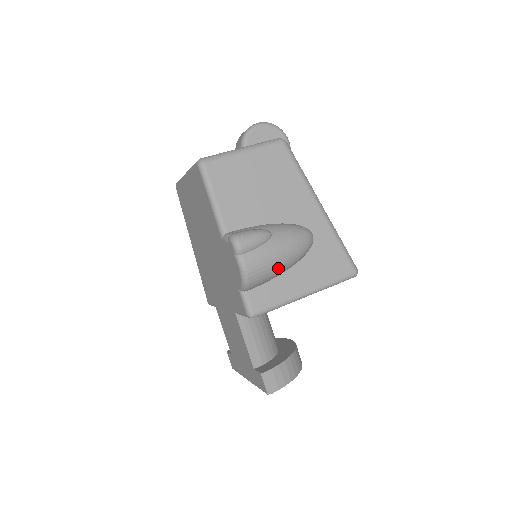
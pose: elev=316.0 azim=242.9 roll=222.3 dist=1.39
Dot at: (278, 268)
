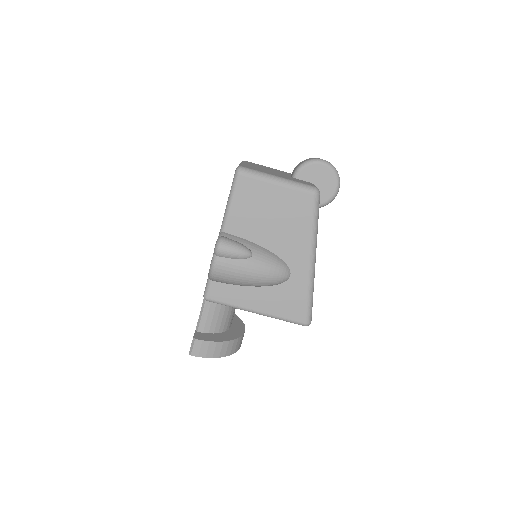
Dot at: (241, 282)
